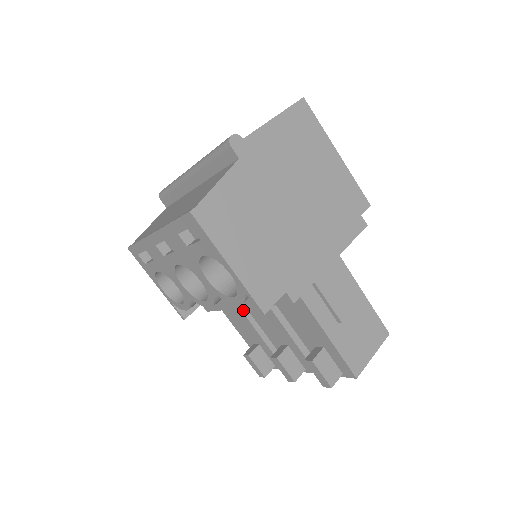
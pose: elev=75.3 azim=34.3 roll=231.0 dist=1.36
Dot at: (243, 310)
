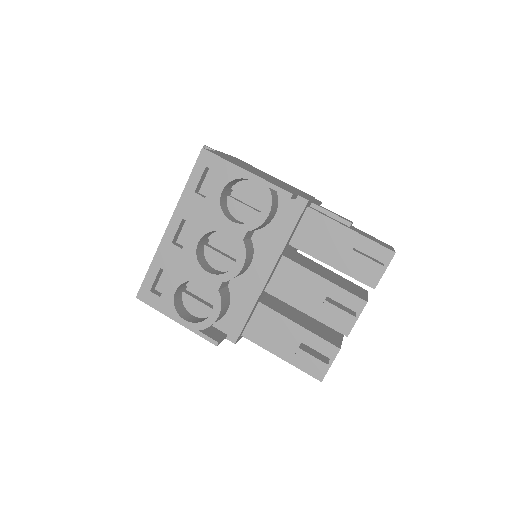
Dot at: (269, 307)
